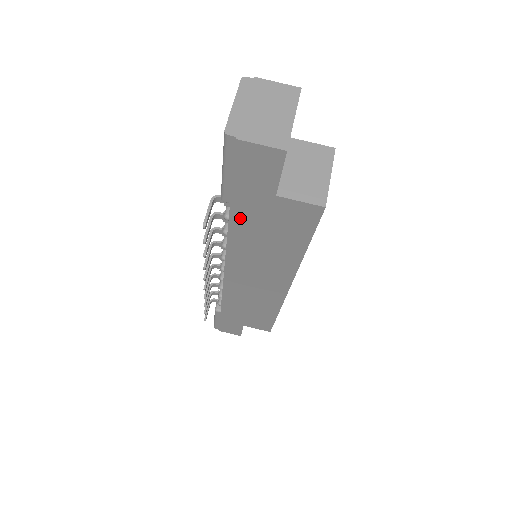
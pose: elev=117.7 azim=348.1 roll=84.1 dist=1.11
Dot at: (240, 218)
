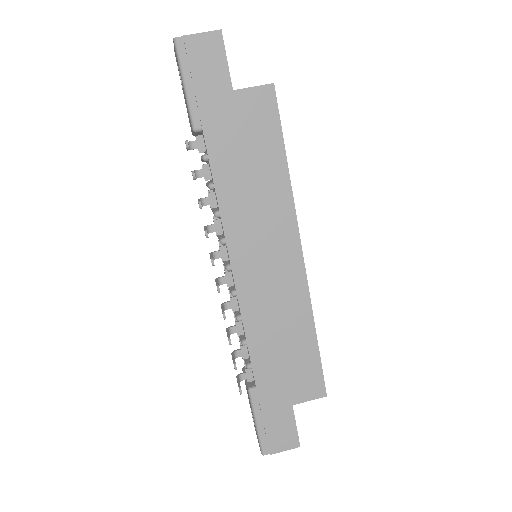
Dot at: (216, 144)
